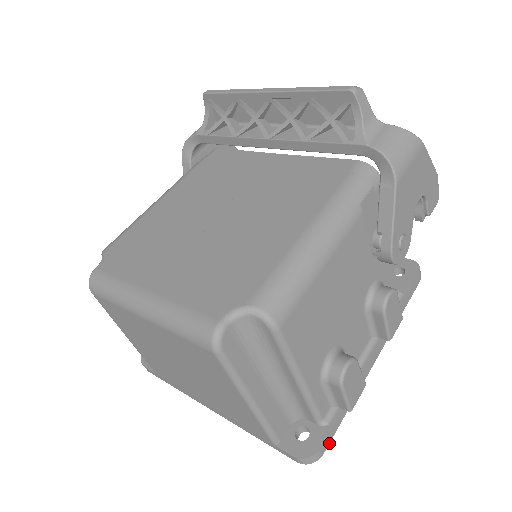
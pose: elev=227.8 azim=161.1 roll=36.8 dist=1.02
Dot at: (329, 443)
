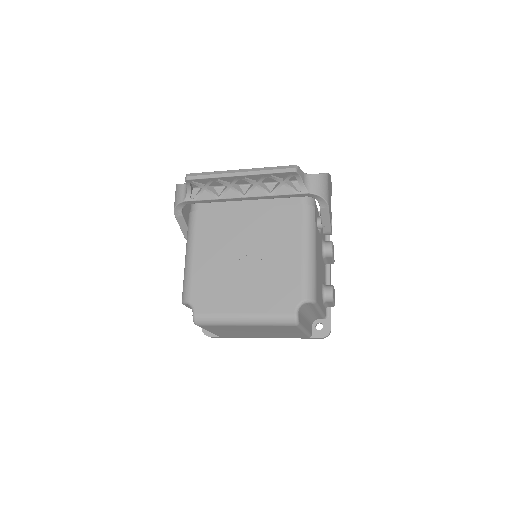
Dot at: occluded
